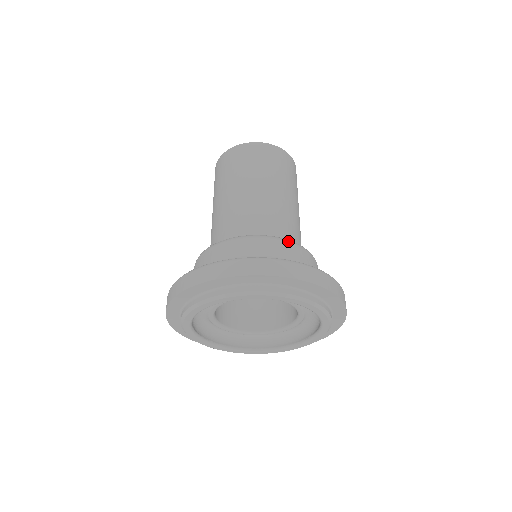
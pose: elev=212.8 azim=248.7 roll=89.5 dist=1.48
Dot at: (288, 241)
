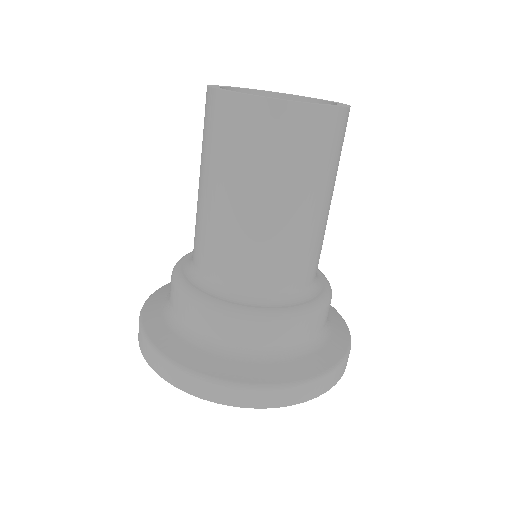
Dot at: (327, 305)
